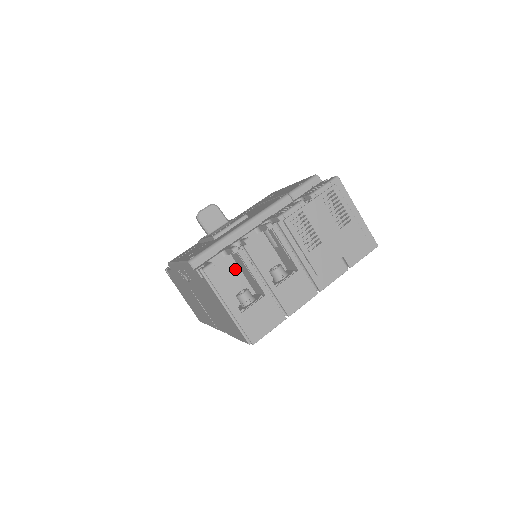
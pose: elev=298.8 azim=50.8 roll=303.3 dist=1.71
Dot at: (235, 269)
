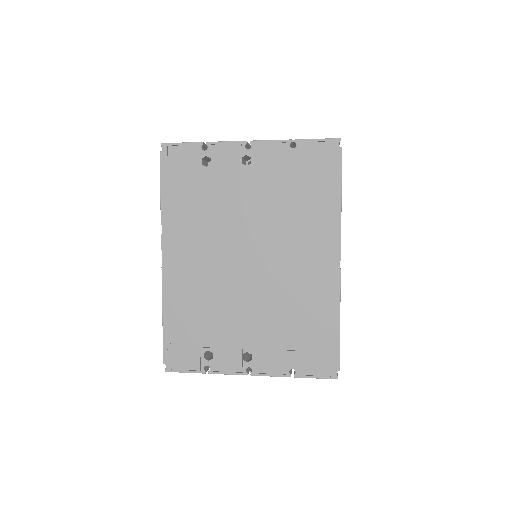
Dot at: occluded
